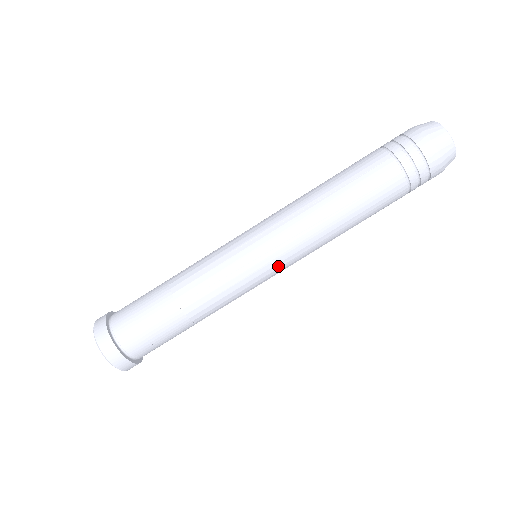
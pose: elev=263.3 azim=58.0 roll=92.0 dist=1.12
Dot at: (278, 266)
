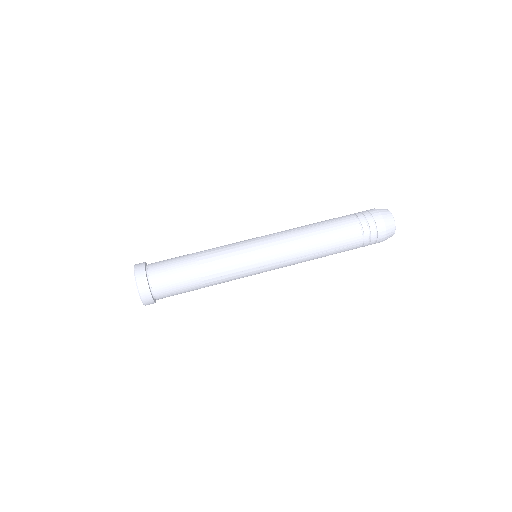
Dot at: (266, 246)
